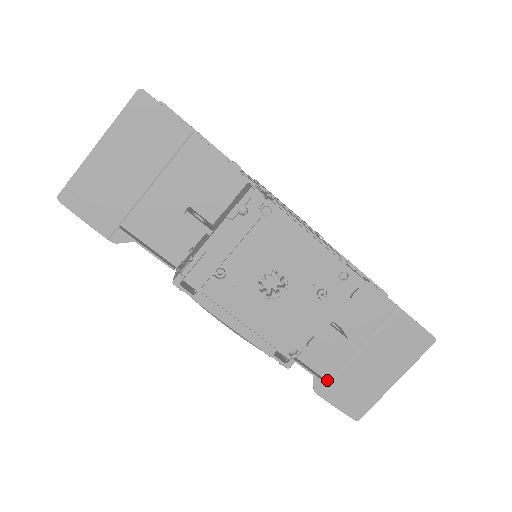
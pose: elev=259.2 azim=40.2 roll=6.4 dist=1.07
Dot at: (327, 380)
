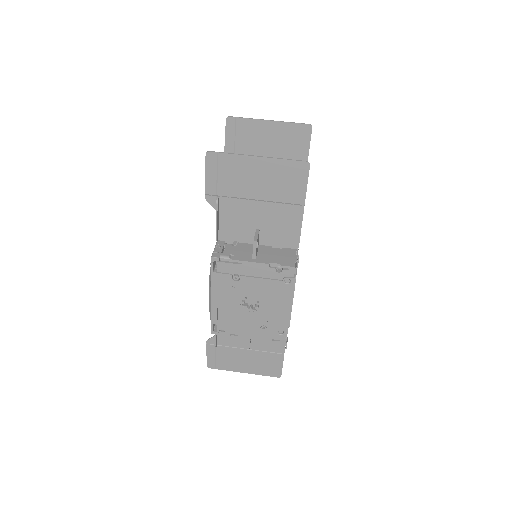
Dot at: (218, 343)
